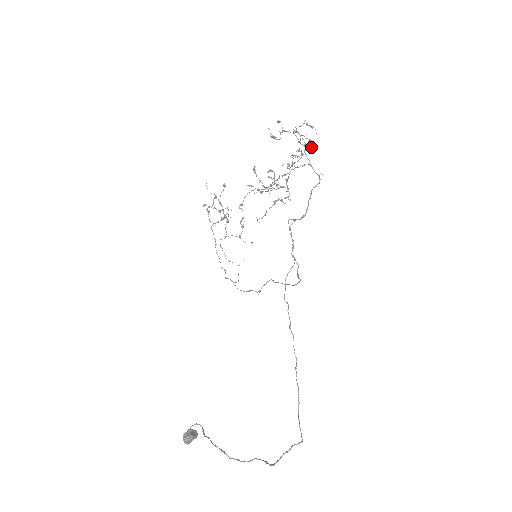
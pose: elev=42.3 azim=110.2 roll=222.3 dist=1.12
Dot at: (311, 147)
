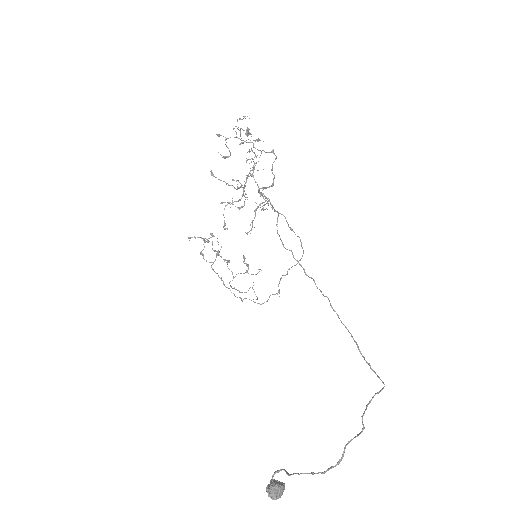
Dot at: occluded
